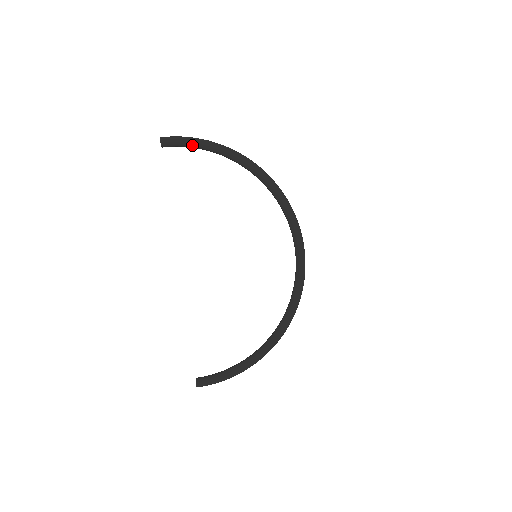
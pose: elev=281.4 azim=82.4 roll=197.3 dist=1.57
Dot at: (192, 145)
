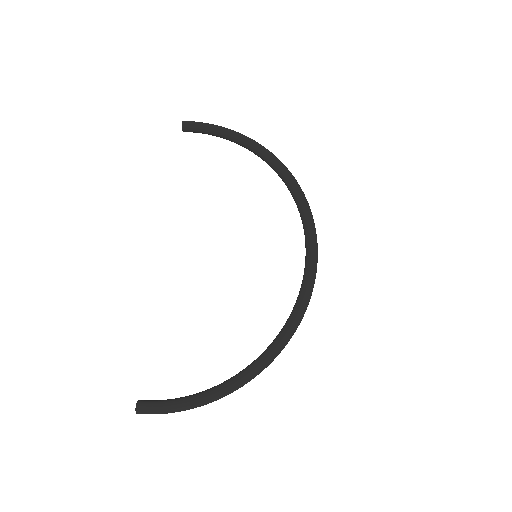
Dot at: (213, 131)
